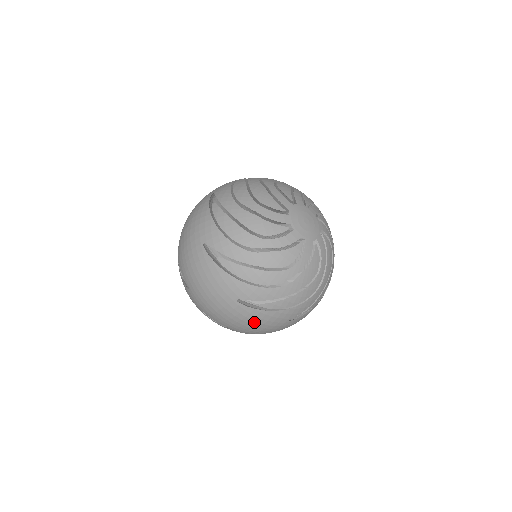
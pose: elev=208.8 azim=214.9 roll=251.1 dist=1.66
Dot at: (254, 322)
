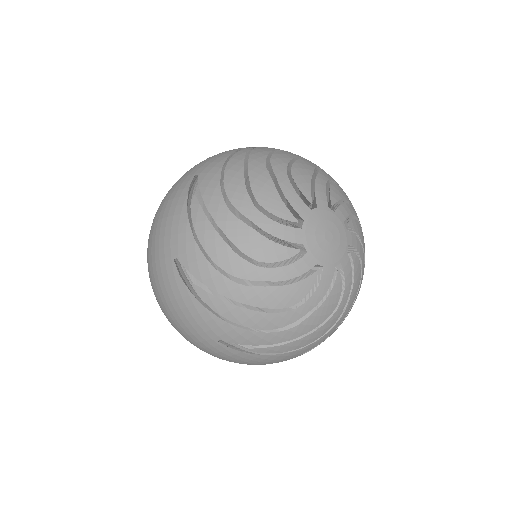
Dot at: (178, 305)
